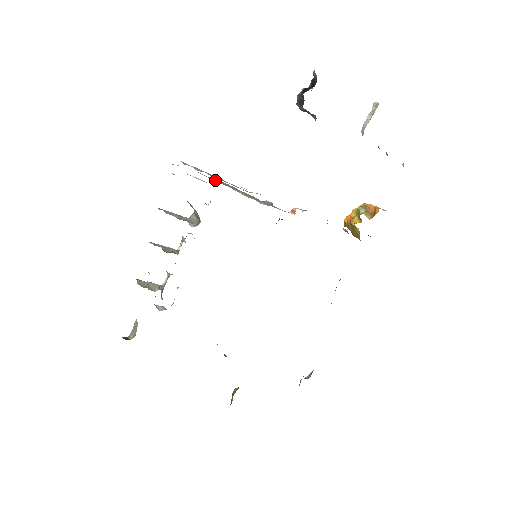
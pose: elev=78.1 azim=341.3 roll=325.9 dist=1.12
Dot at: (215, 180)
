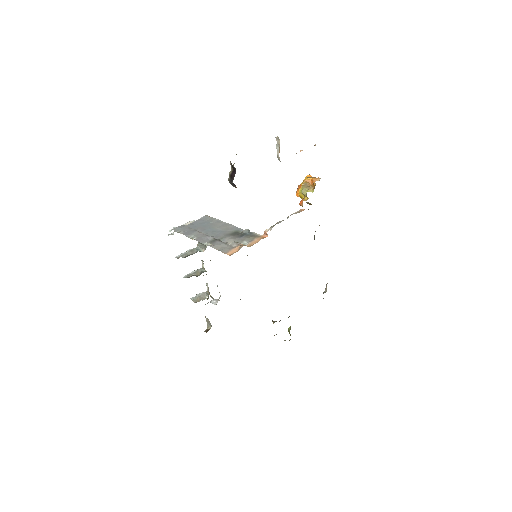
Dot at: (202, 228)
